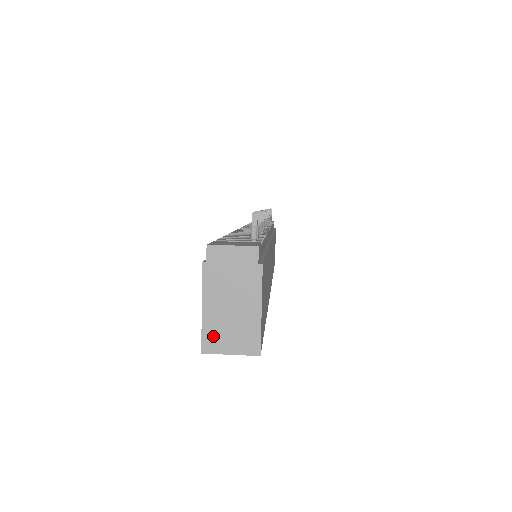
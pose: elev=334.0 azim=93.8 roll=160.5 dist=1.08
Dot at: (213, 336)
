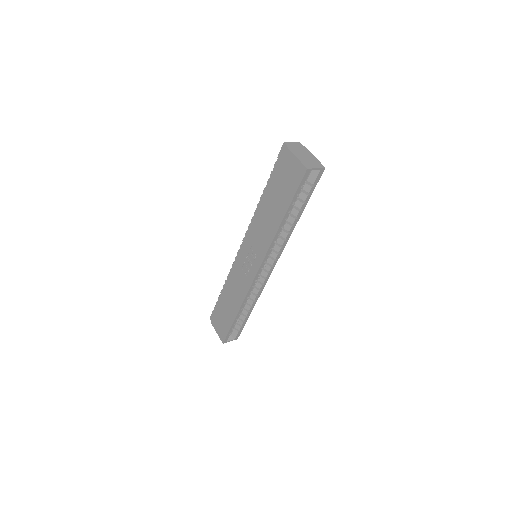
Dot at: (307, 164)
